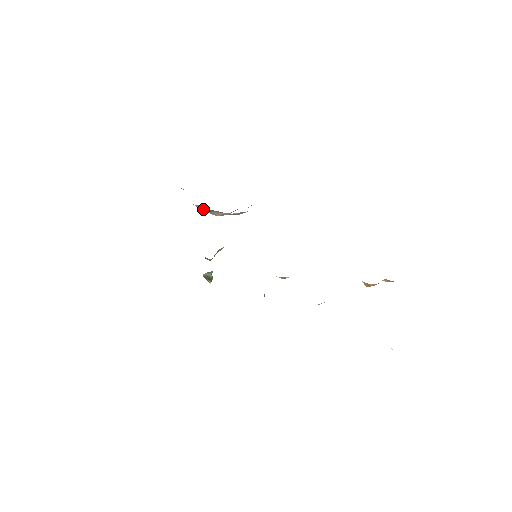
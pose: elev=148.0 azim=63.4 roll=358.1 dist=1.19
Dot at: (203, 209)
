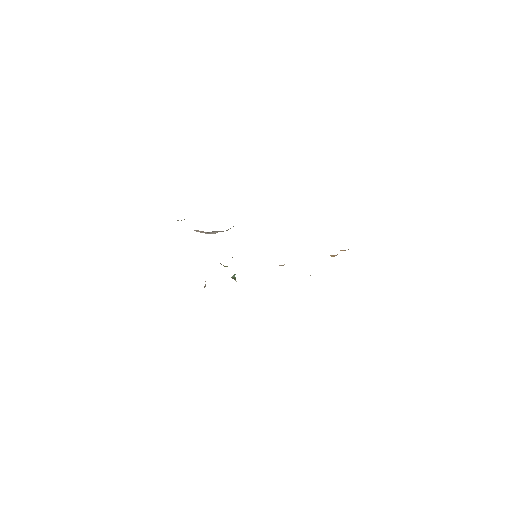
Dot at: (201, 232)
